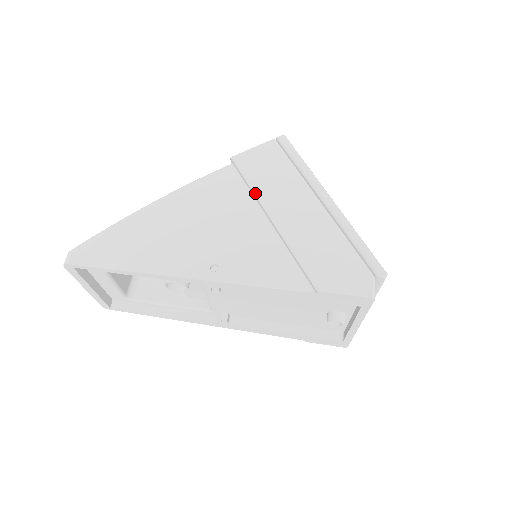
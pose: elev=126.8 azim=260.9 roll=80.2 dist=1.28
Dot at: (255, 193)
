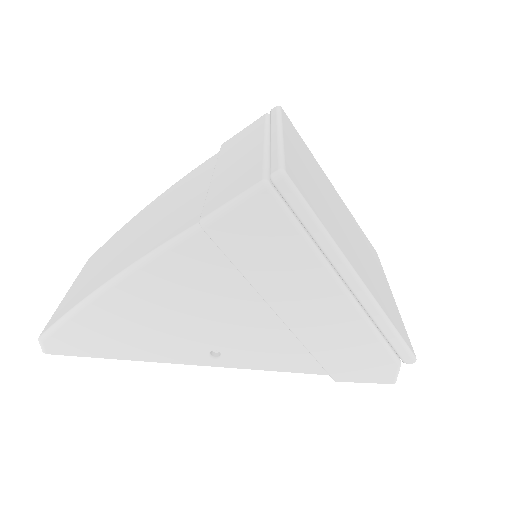
Dot at: (249, 282)
